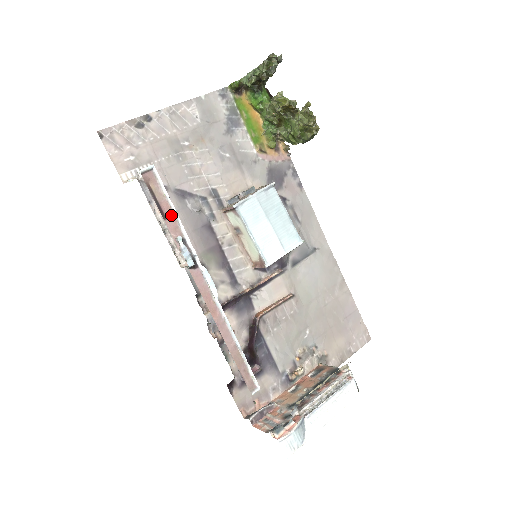
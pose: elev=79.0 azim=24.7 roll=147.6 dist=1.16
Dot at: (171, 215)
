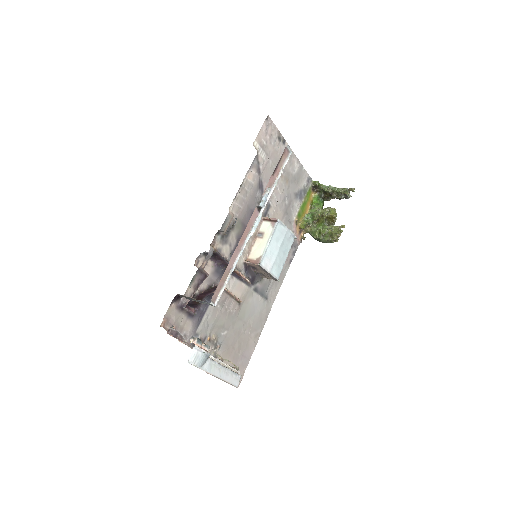
Dot at: (275, 177)
